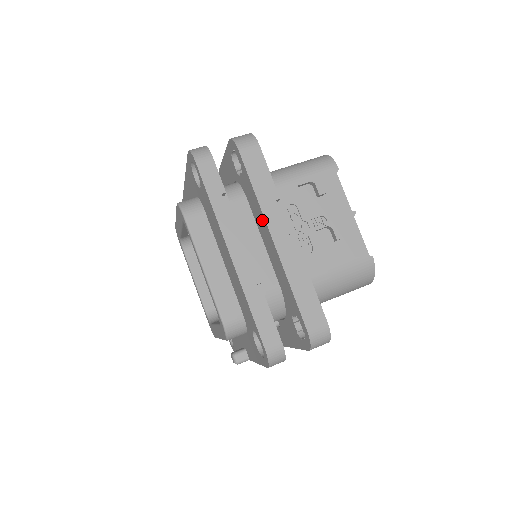
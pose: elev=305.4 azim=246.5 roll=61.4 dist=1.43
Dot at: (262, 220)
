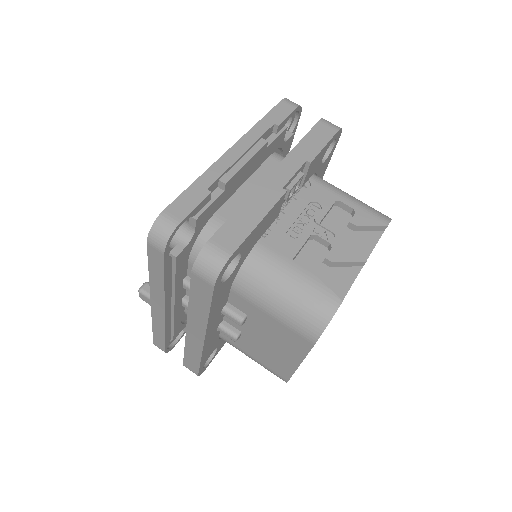
Dot at: occluded
